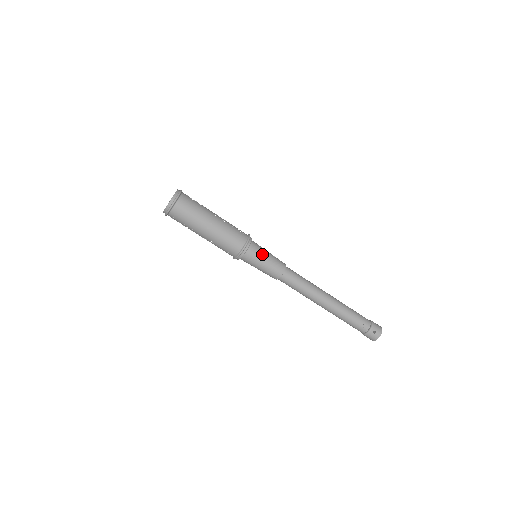
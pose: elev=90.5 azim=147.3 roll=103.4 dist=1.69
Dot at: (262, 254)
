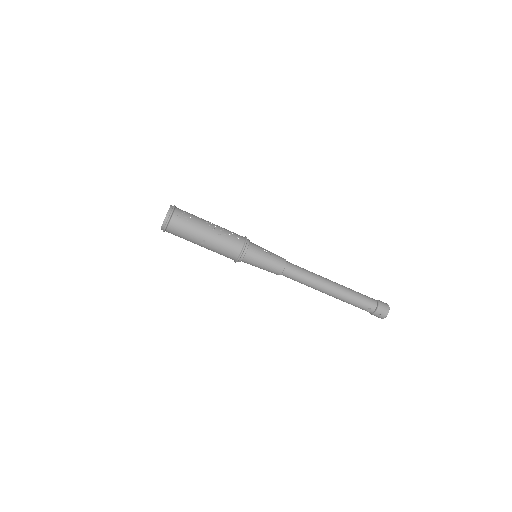
Dot at: (259, 260)
